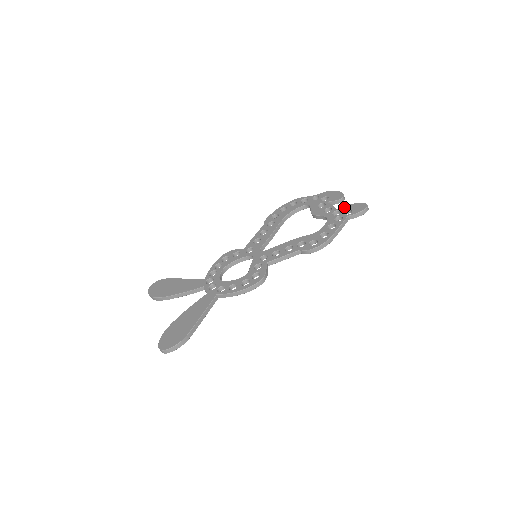
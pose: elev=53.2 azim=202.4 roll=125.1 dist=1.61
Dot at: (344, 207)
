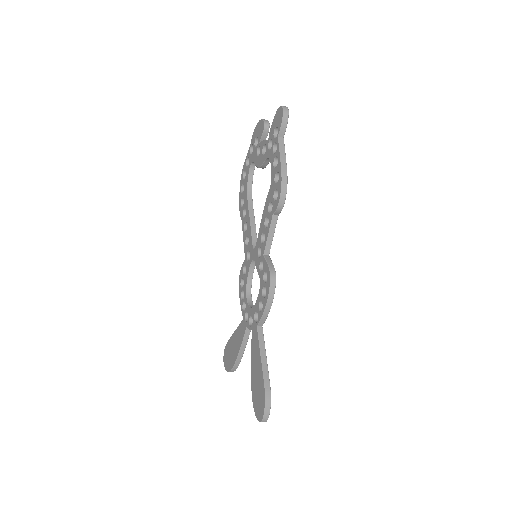
Dot at: (270, 132)
